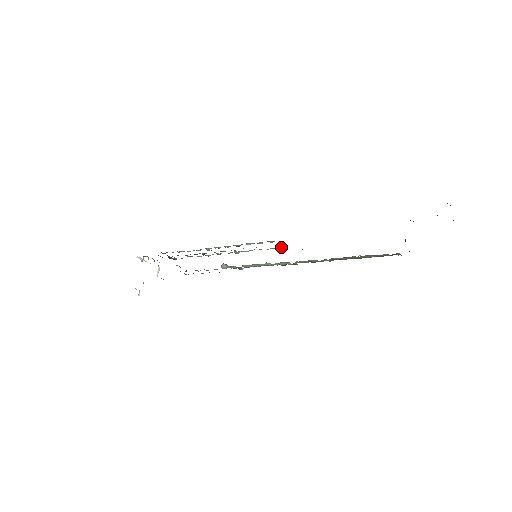
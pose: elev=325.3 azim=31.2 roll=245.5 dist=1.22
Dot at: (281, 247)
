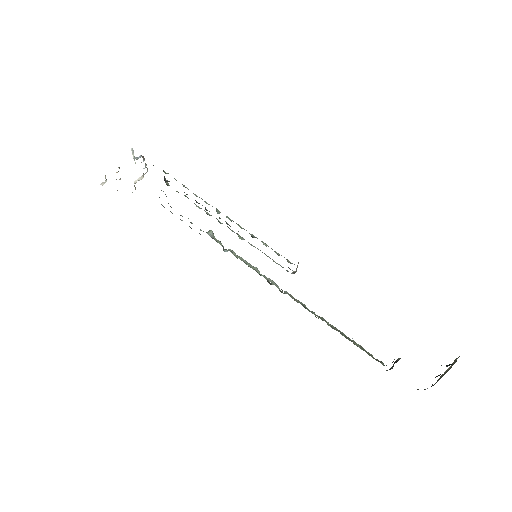
Dot at: occluded
